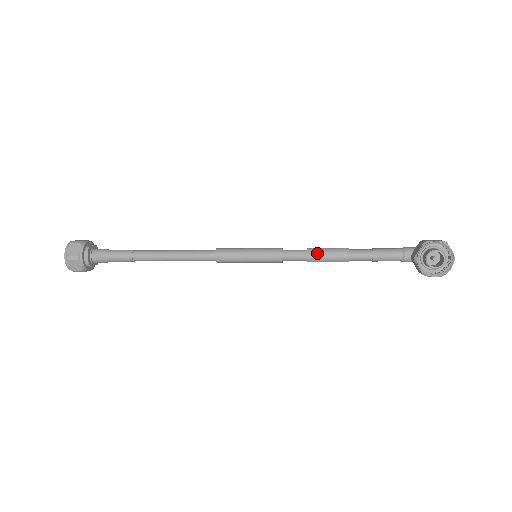
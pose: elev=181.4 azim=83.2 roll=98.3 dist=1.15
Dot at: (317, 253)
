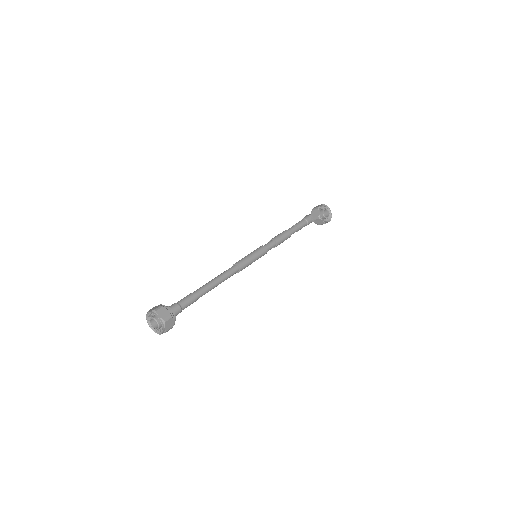
Dot at: (279, 239)
